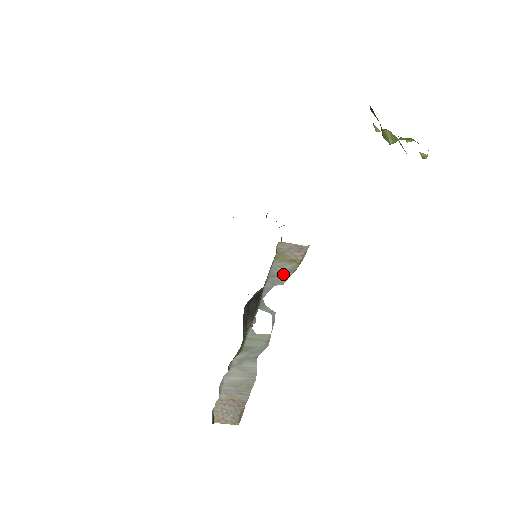
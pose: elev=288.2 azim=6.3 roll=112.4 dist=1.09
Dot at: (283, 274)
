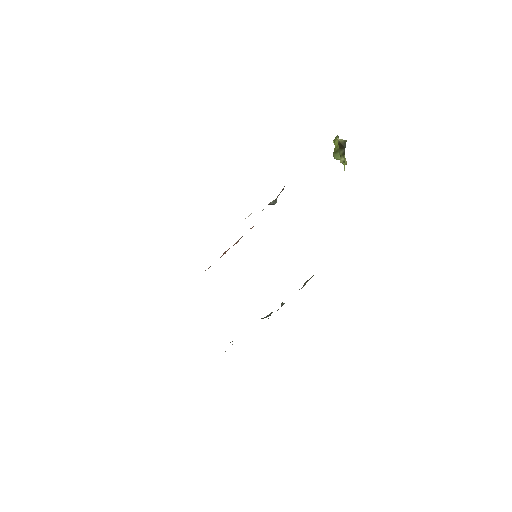
Dot at: occluded
